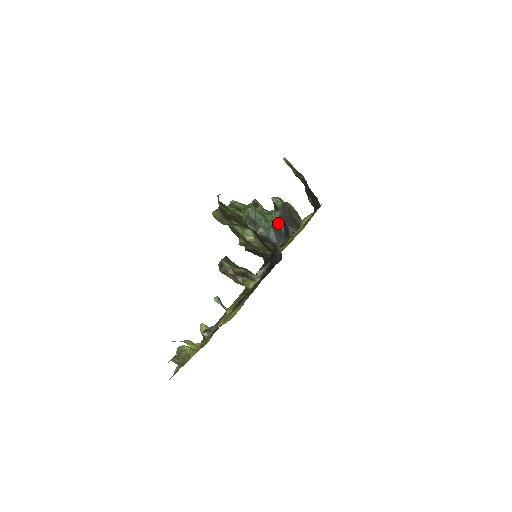
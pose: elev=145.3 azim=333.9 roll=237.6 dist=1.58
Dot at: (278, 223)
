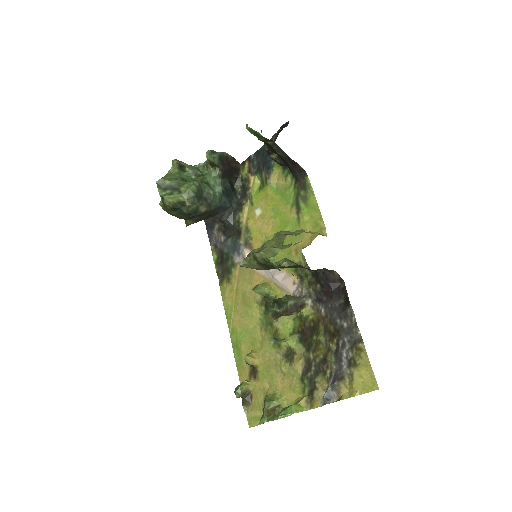
Dot at: (223, 183)
